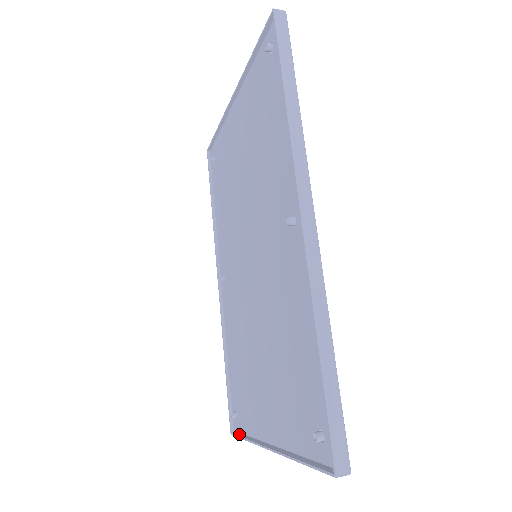
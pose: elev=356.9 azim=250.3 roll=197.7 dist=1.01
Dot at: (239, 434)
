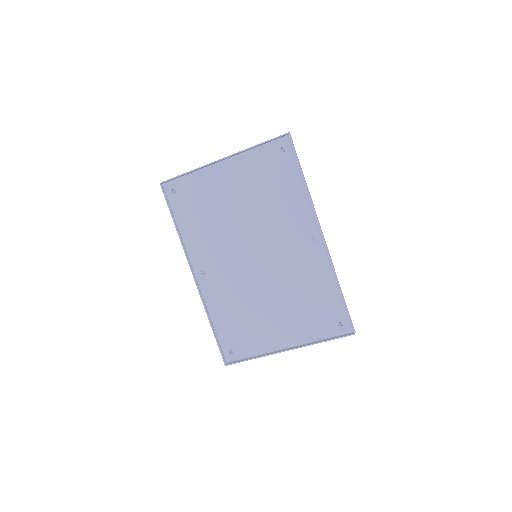
Dot at: (237, 361)
